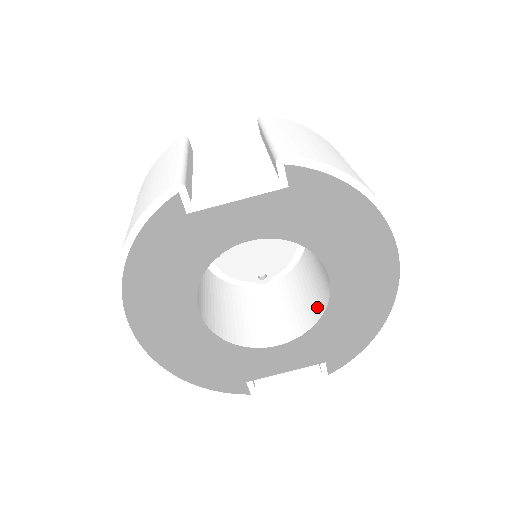
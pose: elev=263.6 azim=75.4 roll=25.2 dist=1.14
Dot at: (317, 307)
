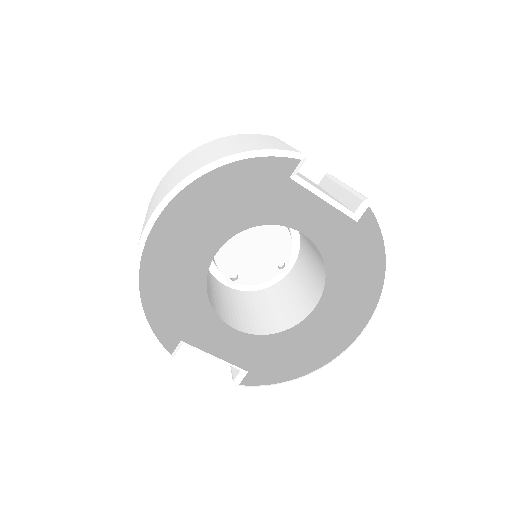
Dot at: (280, 324)
